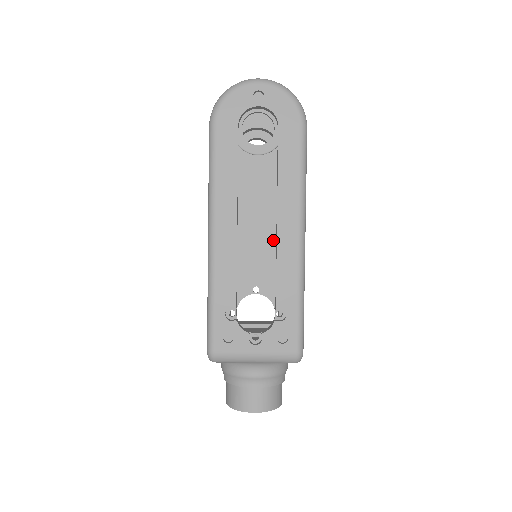
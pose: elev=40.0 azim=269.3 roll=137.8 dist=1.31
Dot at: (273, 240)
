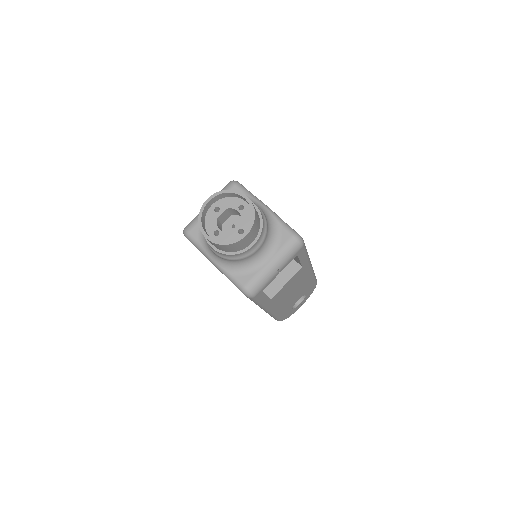
Dot at: occluded
